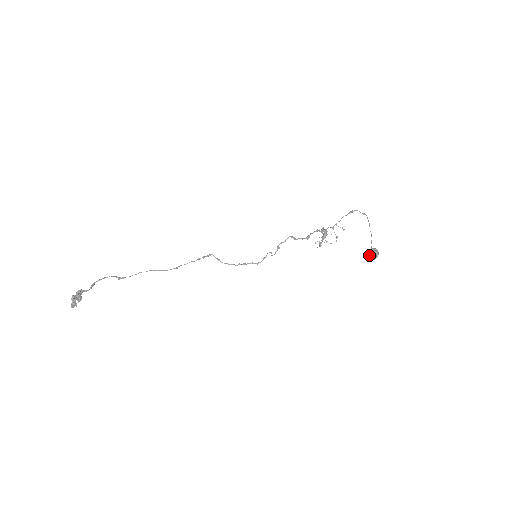
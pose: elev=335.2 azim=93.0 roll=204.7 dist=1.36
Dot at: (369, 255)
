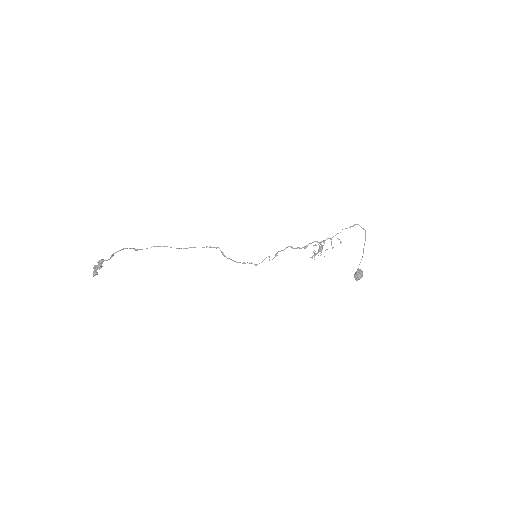
Dot at: (354, 275)
